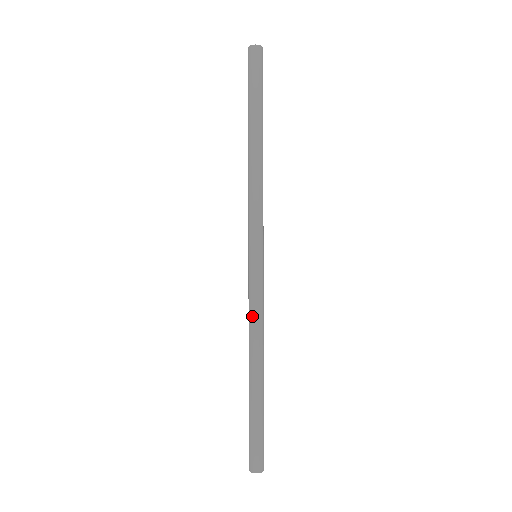
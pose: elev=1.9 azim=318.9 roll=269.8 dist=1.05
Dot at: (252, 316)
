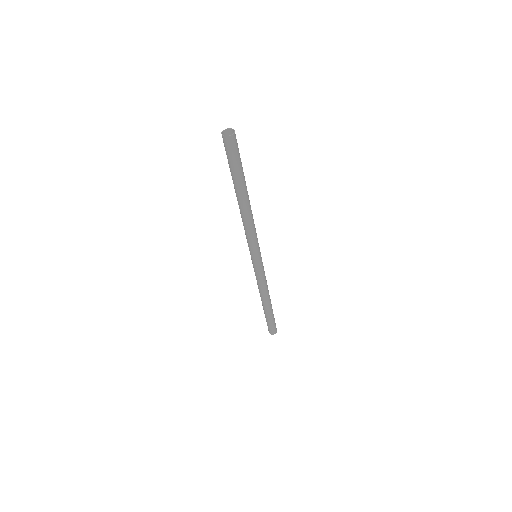
Dot at: (257, 282)
